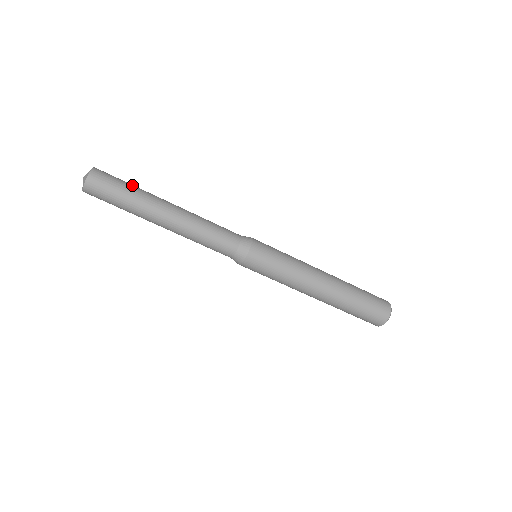
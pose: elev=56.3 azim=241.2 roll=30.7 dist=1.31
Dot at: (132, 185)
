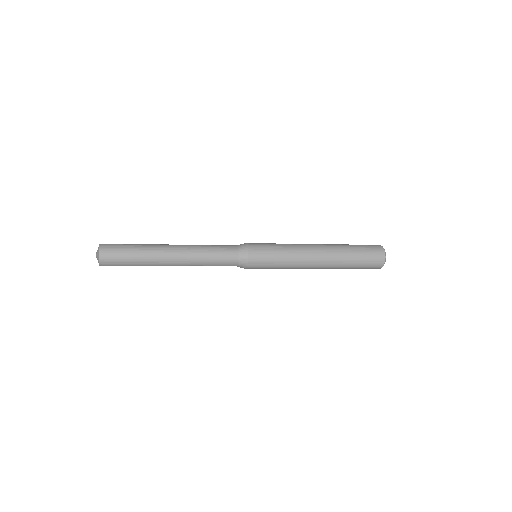
Dot at: (135, 256)
